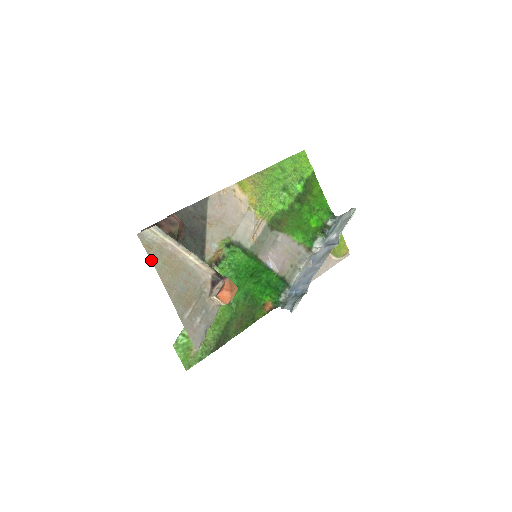
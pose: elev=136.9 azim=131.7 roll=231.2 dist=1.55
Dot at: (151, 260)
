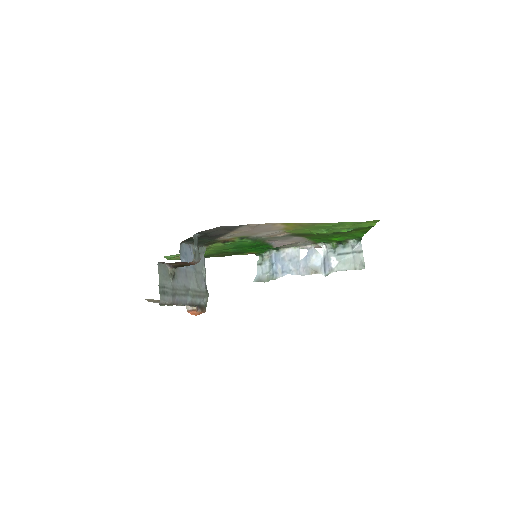
Dot at: occluded
